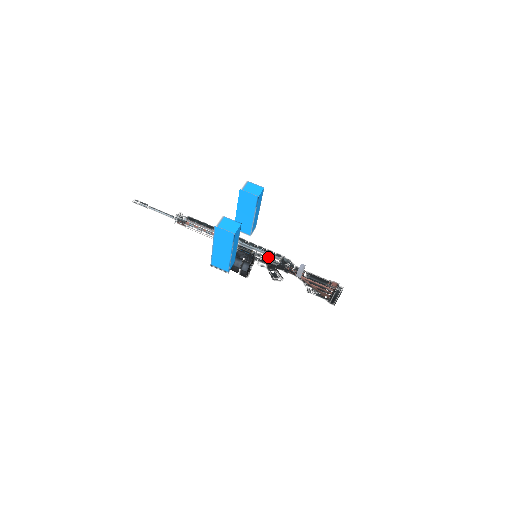
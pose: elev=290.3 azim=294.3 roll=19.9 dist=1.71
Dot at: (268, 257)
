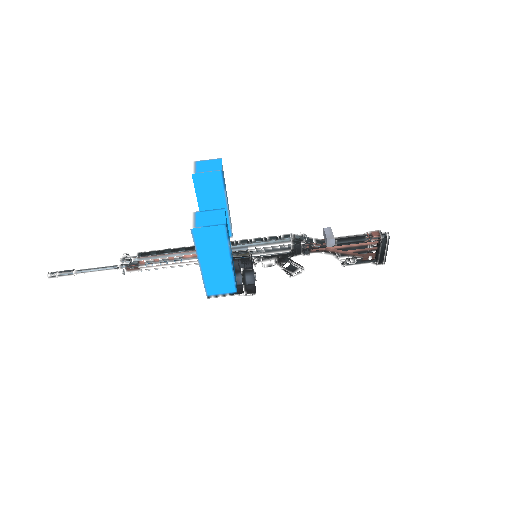
Dot at: (275, 246)
